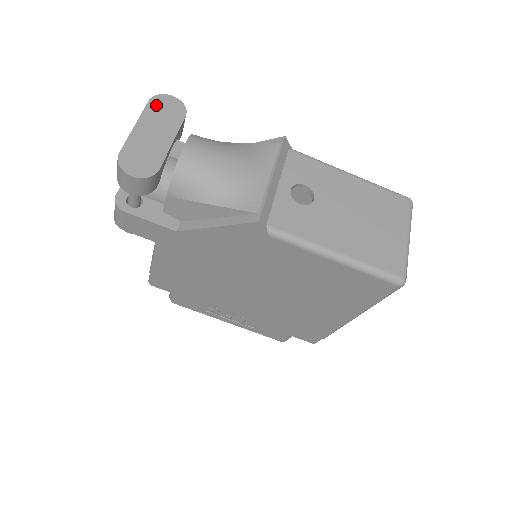
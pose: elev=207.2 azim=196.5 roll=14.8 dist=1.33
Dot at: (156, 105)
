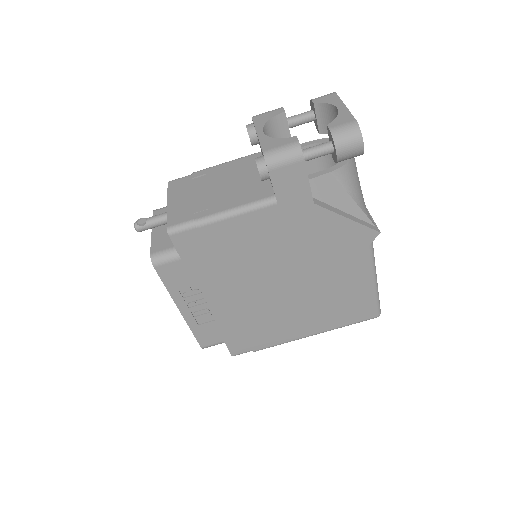
Dot at: occluded
